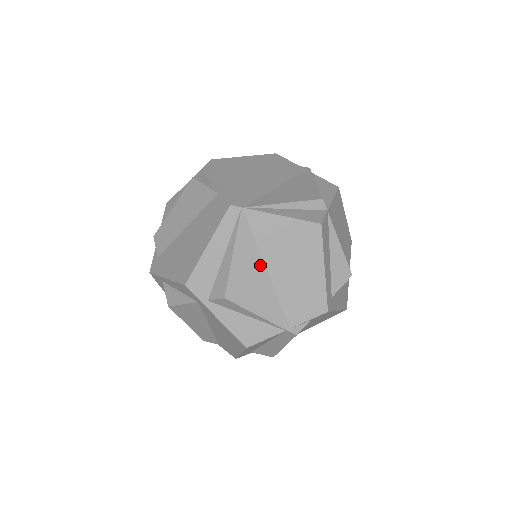
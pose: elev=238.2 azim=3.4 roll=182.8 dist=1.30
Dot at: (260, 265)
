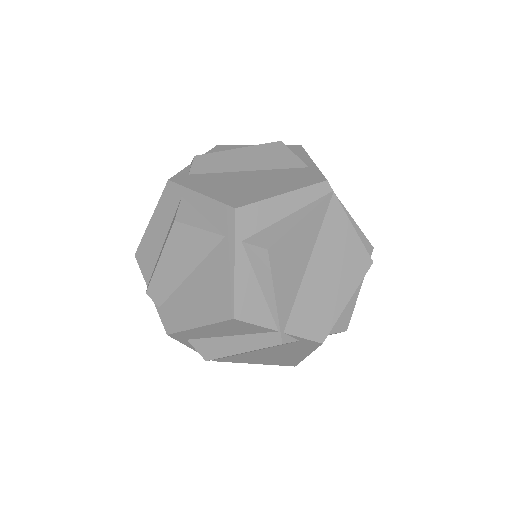
Dot at: (308, 251)
